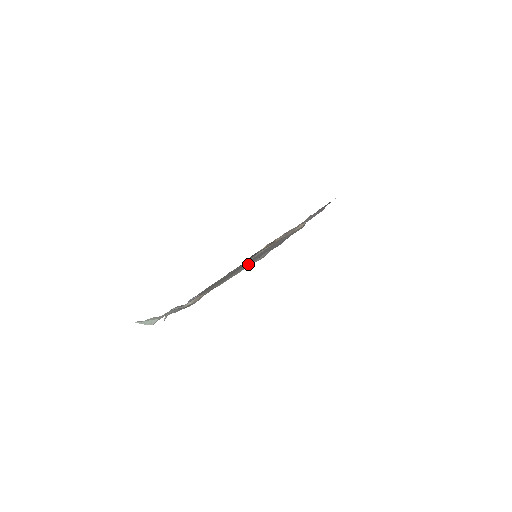
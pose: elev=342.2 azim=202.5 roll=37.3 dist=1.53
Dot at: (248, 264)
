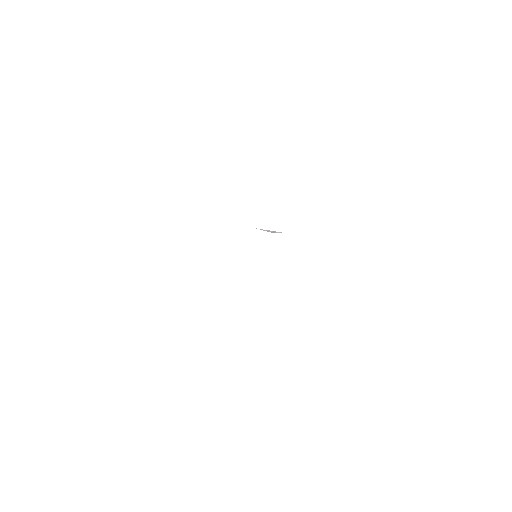
Dot at: occluded
